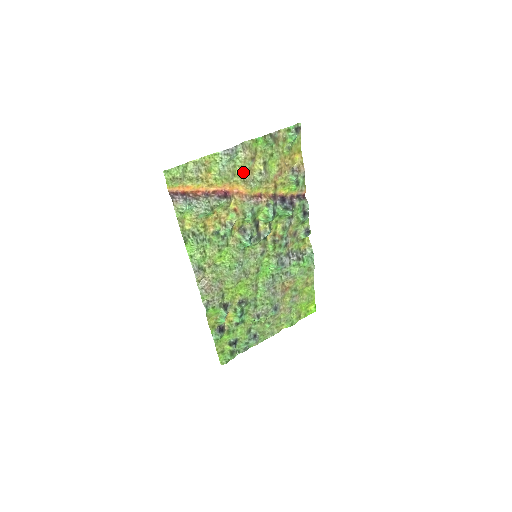
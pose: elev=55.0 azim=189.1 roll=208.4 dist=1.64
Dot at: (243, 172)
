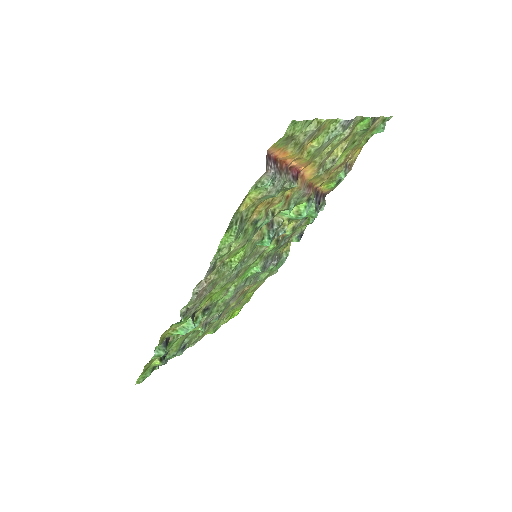
Dot at: (328, 153)
